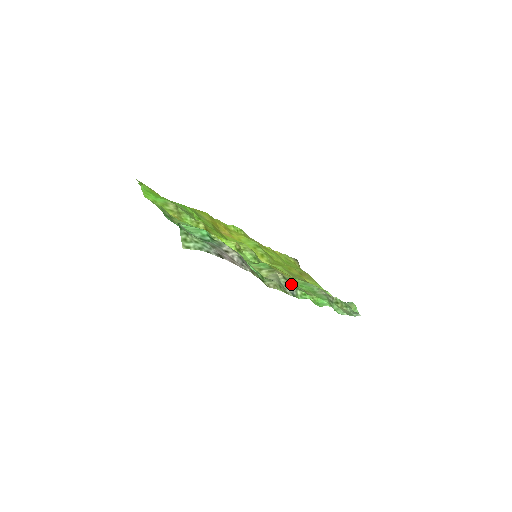
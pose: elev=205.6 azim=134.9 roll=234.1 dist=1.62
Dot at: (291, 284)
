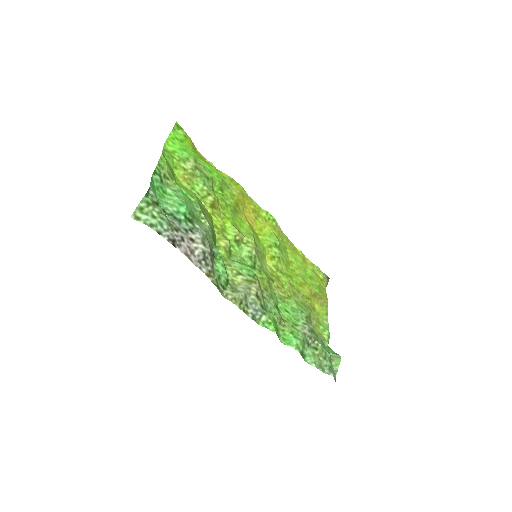
Dot at: (262, 305)
